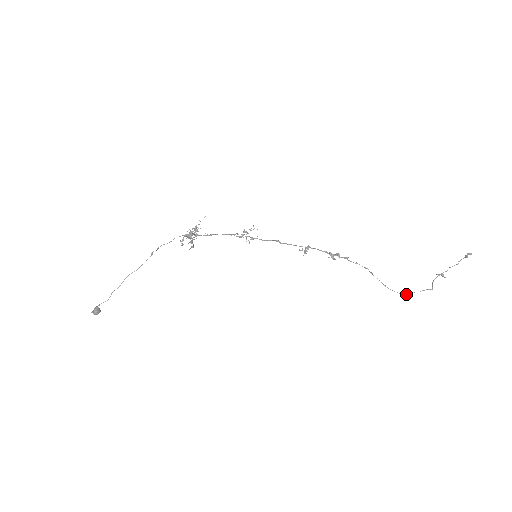
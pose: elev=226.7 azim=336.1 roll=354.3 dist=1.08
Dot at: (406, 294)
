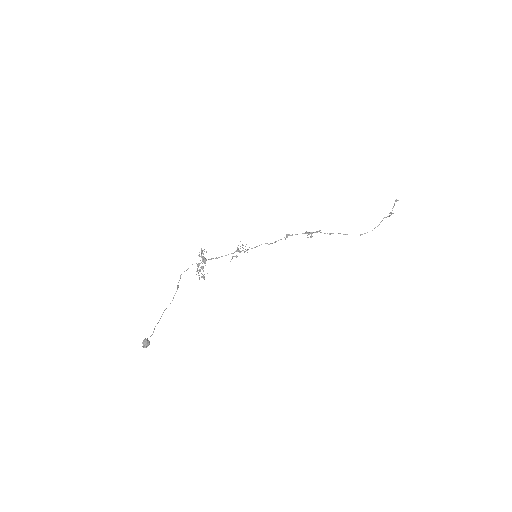
Dot at: (377, 226)
